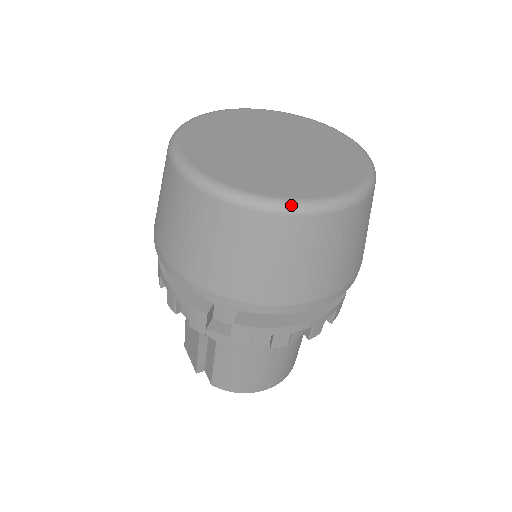
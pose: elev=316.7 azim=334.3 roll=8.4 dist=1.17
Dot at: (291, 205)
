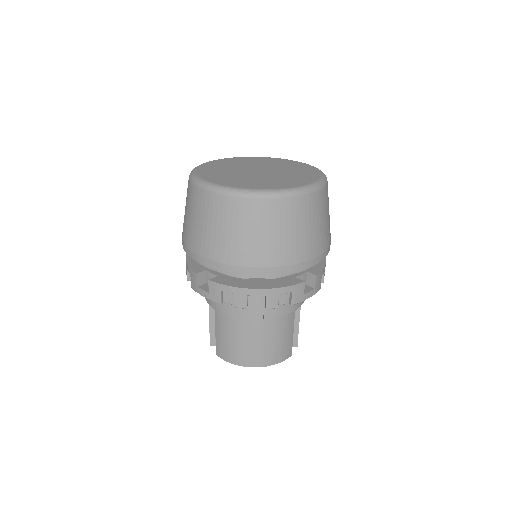
Dot at: (234, 190)
